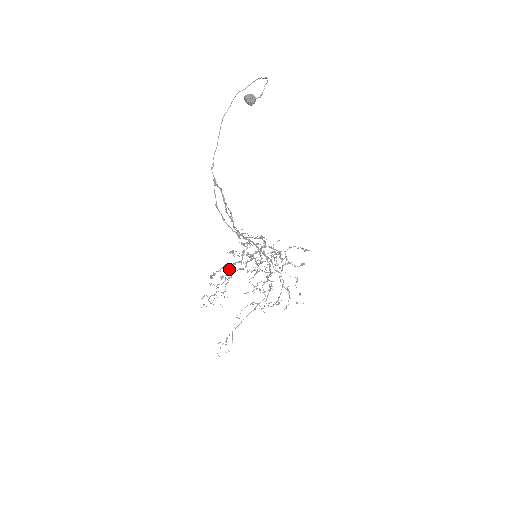
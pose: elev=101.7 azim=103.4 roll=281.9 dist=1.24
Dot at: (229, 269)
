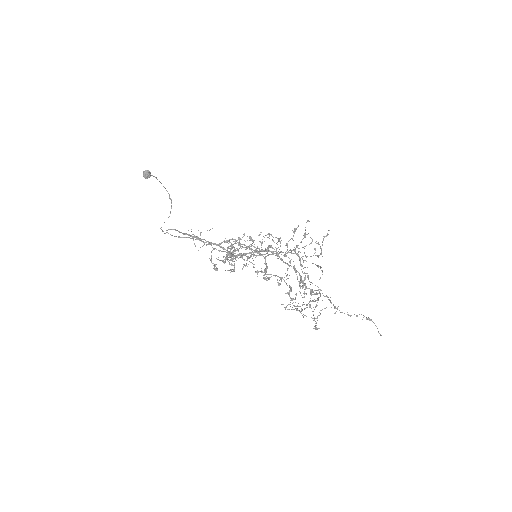
Dot at: (234, 267)
